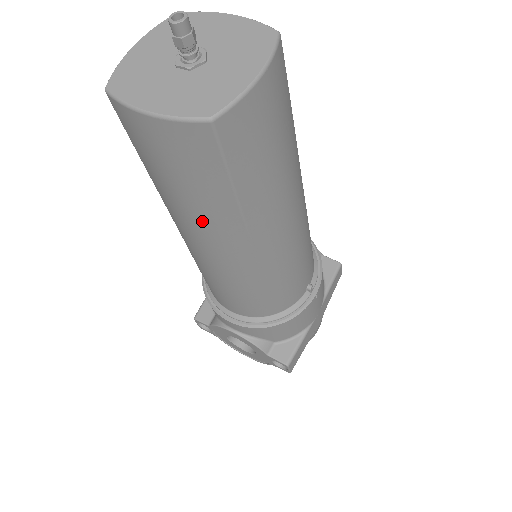
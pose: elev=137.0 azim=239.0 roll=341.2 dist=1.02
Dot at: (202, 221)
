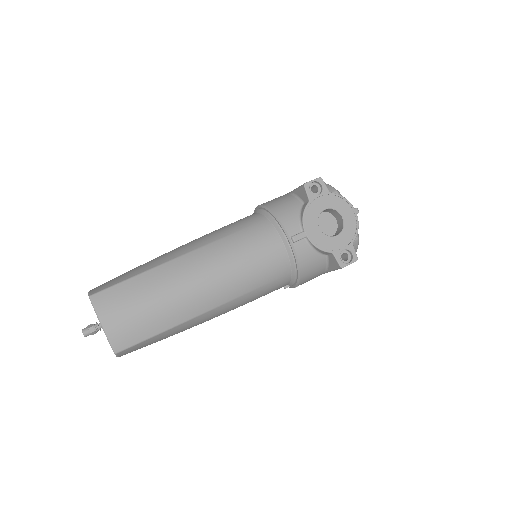
Dot at: occluded
